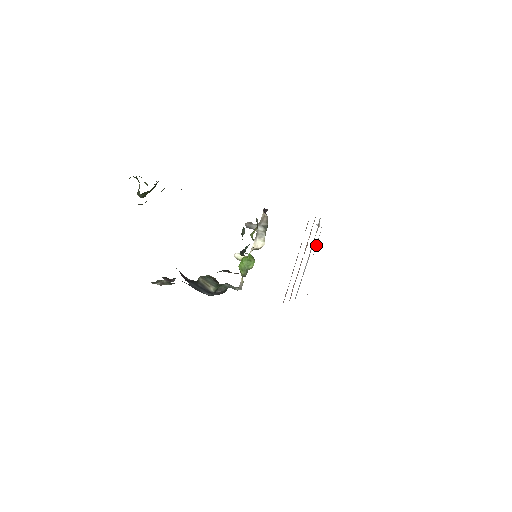
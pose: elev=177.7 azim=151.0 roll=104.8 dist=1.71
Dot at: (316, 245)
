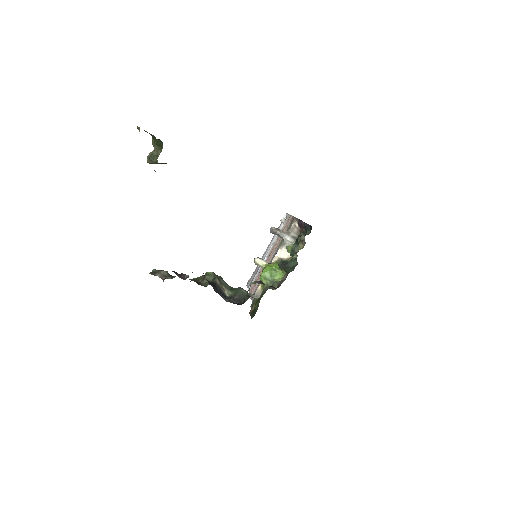
Dot at: occluded
